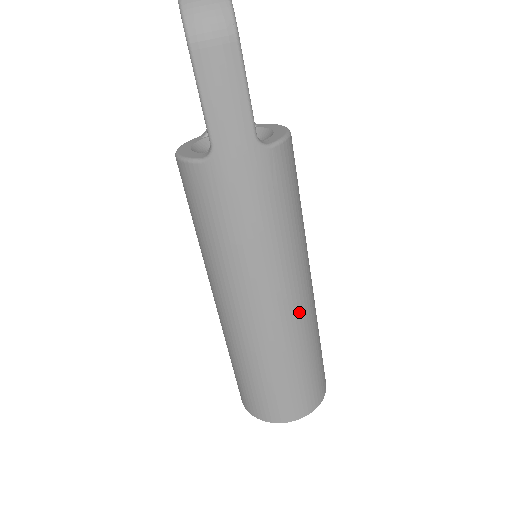
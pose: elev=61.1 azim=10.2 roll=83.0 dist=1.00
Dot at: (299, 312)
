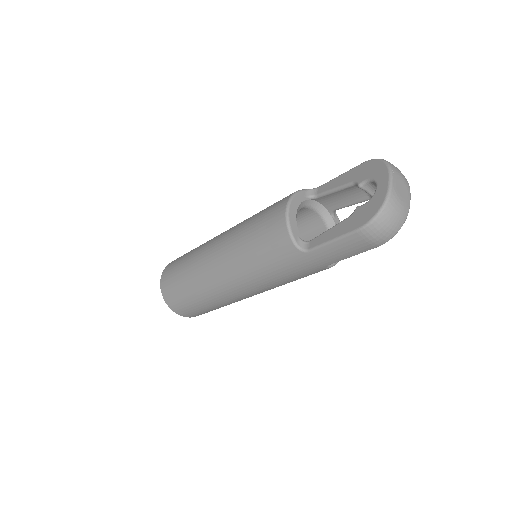
Dot at: occluded
